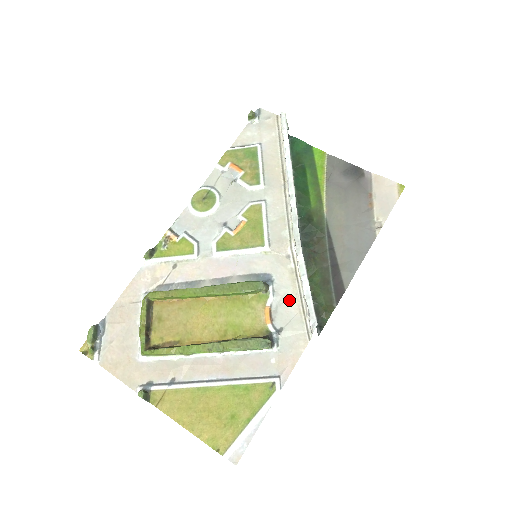
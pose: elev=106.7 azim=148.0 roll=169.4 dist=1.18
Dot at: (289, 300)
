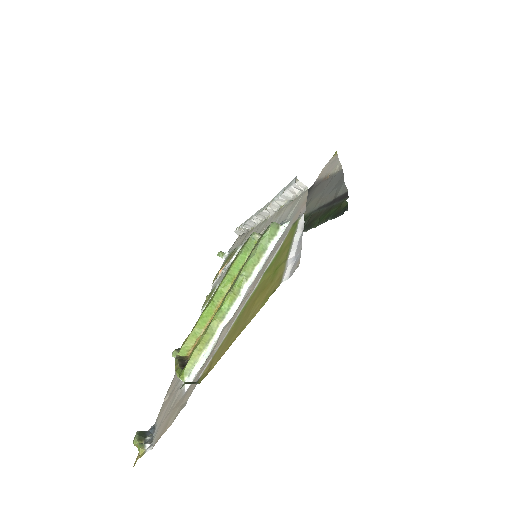
Dot at: (282, 216)
